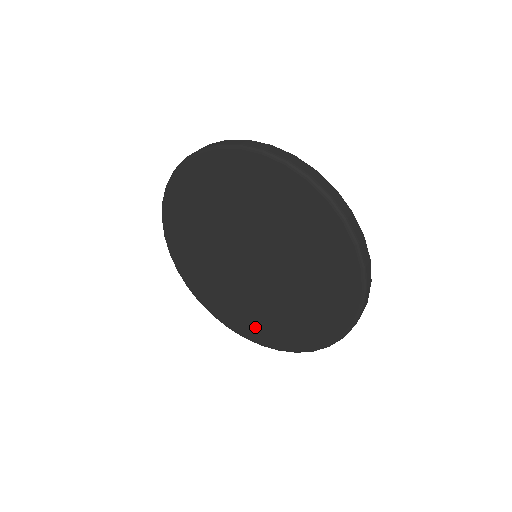
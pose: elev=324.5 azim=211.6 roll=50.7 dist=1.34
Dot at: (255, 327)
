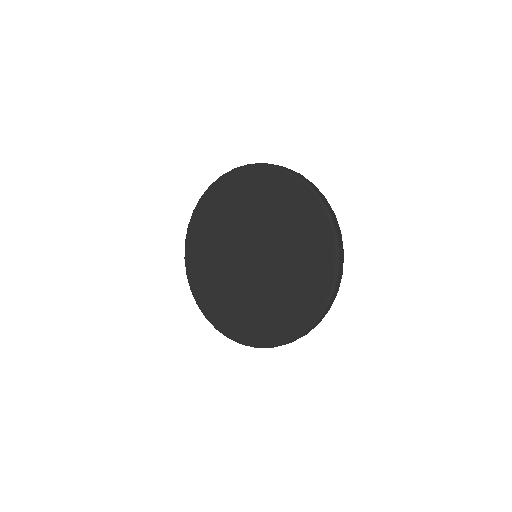
Dot at: (241, 324)
